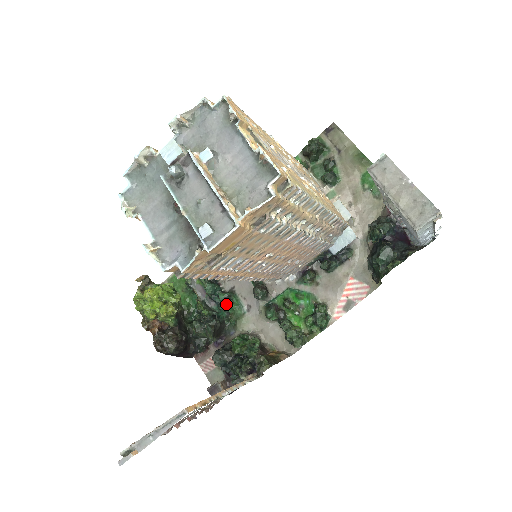
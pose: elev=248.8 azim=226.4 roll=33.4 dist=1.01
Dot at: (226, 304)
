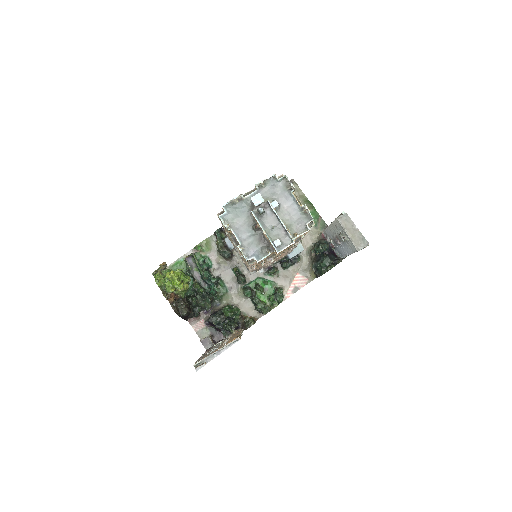
Dot at: (214, 285)
